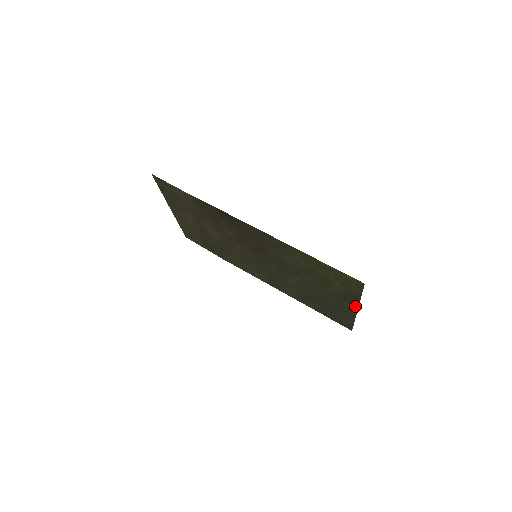
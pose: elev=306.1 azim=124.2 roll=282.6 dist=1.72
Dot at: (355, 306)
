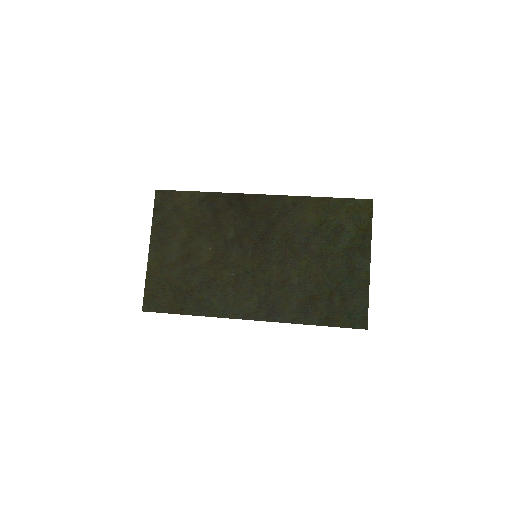
Dot at: (367, 256)
